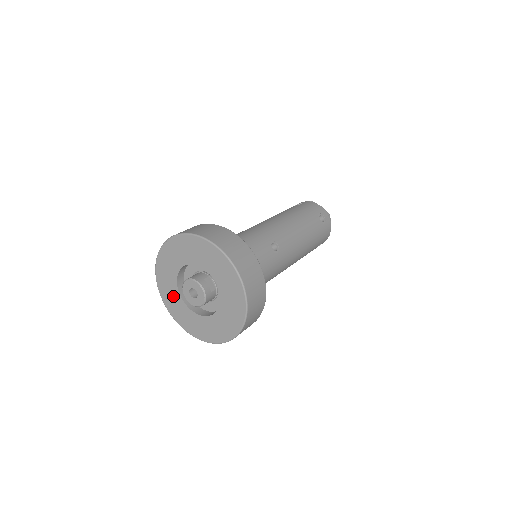
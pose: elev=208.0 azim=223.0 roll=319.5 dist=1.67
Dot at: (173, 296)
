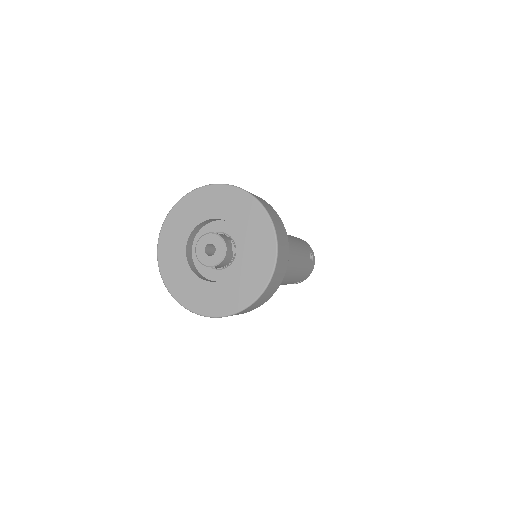
Dot at: (176, 250)
